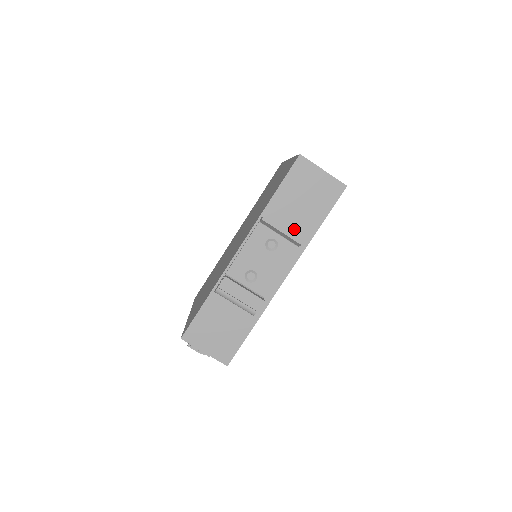
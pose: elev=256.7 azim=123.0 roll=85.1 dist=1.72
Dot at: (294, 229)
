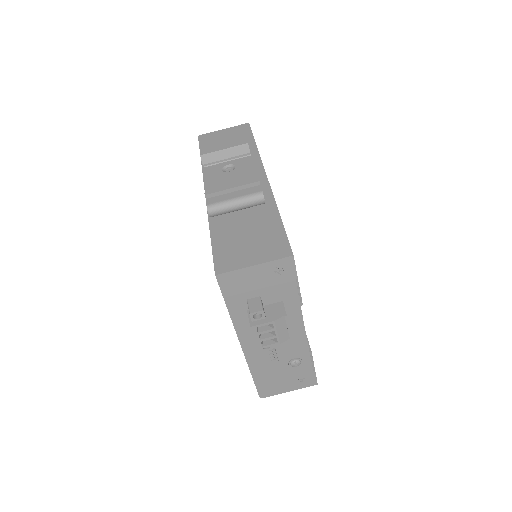
Dot at: occluded
